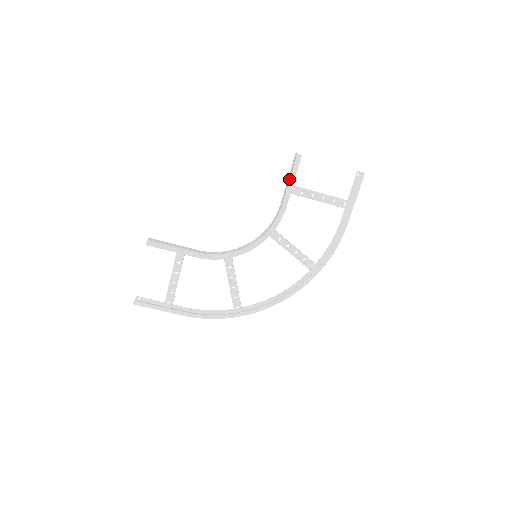
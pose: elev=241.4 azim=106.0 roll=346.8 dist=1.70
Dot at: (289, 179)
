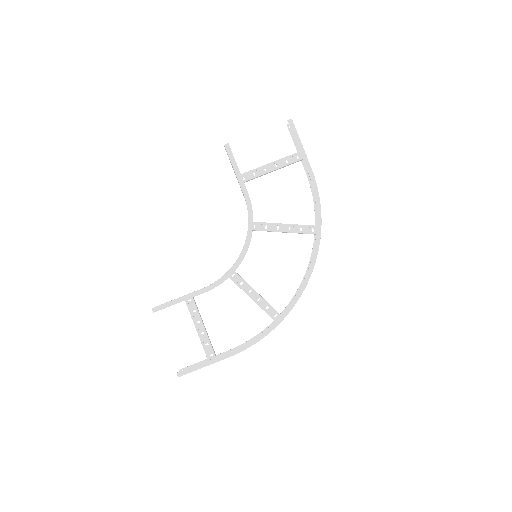
Dot at: occluded
